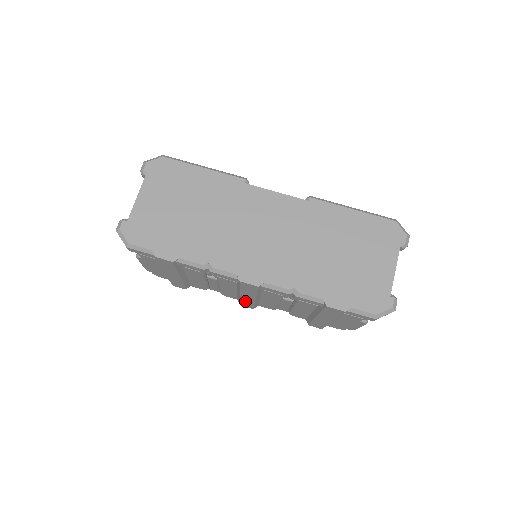
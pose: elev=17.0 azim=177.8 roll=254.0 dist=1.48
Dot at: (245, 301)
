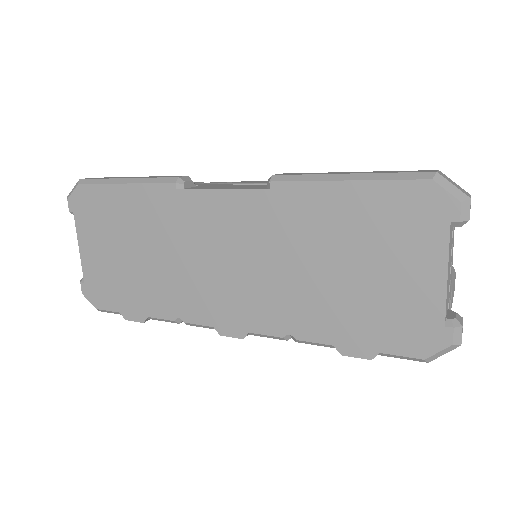
Dot at: occluded
